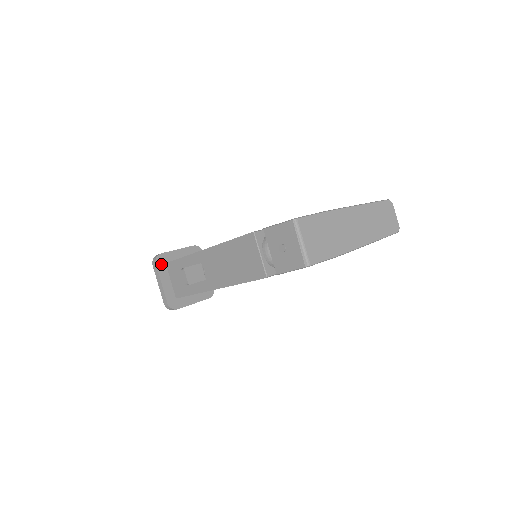
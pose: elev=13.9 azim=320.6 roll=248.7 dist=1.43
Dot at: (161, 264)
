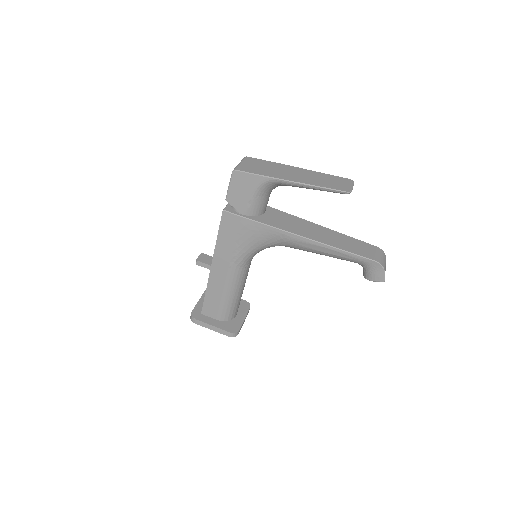
Dot at: occluded
